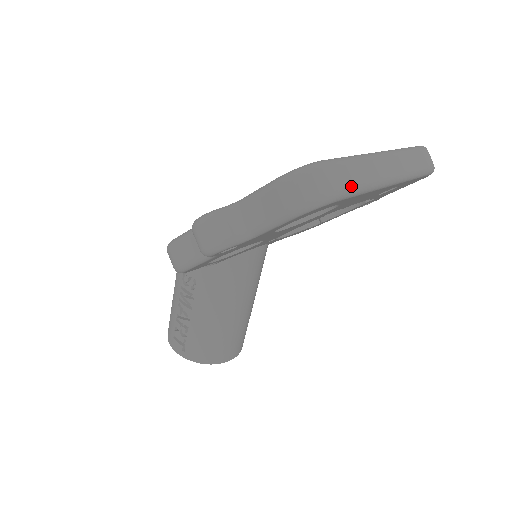
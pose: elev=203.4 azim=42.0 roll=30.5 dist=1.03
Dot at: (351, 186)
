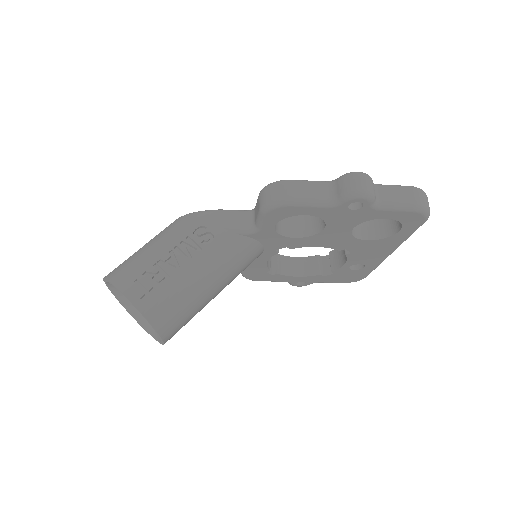
Dot at: occluded
